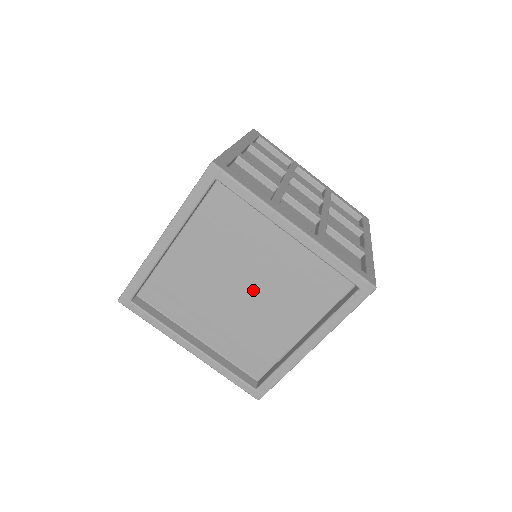
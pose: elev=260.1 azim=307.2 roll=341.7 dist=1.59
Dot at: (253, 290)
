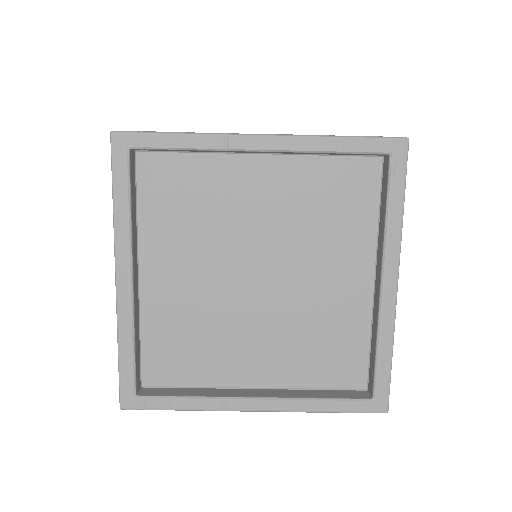
Dot at: (272, 266)
